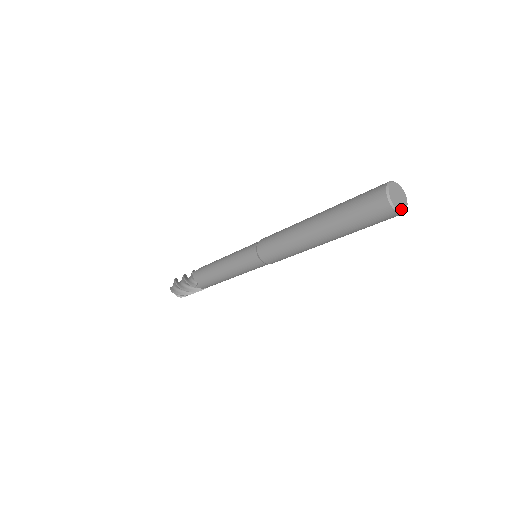
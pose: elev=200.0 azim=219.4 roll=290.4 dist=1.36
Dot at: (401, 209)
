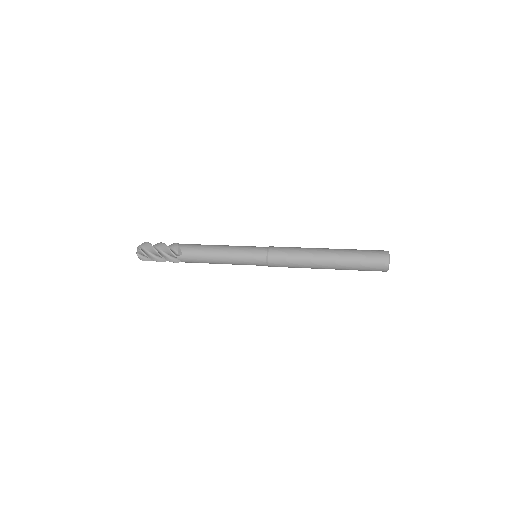
Dot at: (388, 268)
